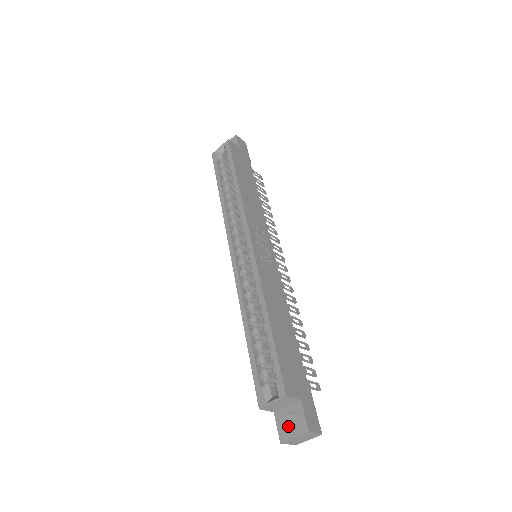
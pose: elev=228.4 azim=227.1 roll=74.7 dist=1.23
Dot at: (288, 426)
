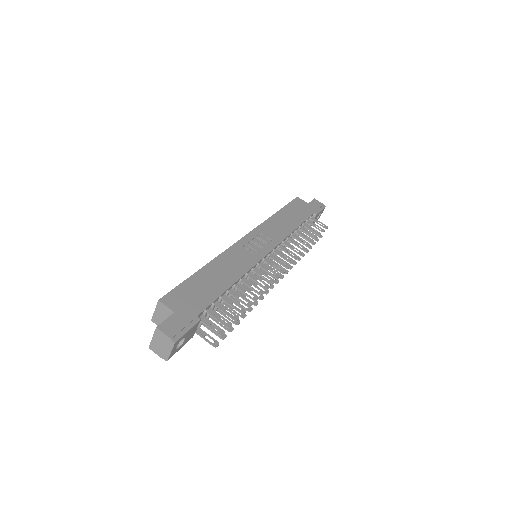
Dot at: occluded
